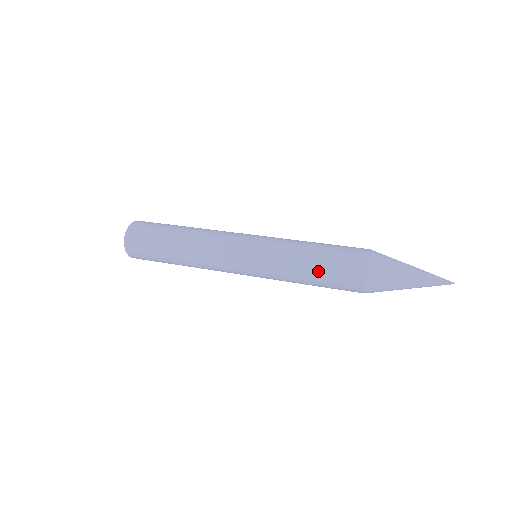
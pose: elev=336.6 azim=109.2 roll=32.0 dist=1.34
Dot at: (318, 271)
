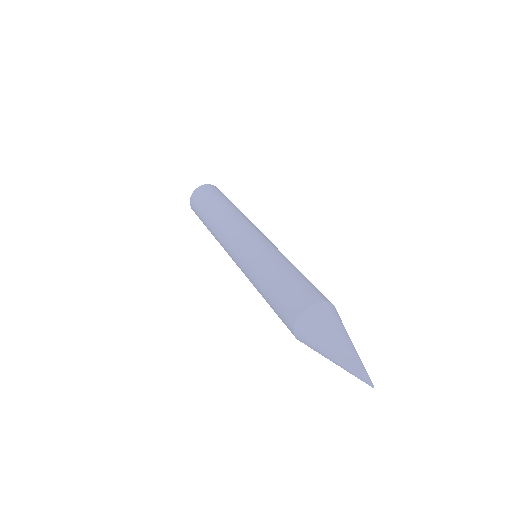
Dot at: occluded
